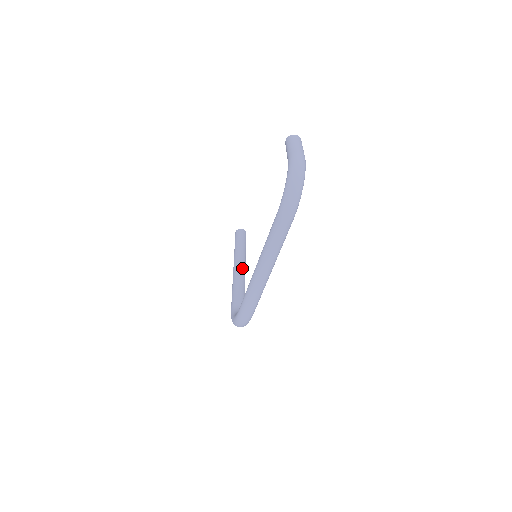
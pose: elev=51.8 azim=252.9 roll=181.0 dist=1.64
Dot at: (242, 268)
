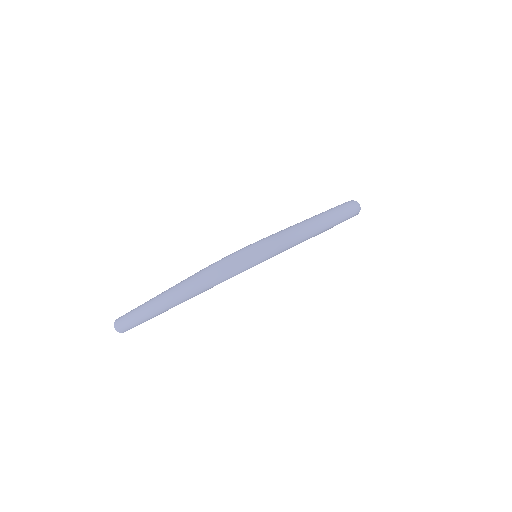
Dot at: occluded
